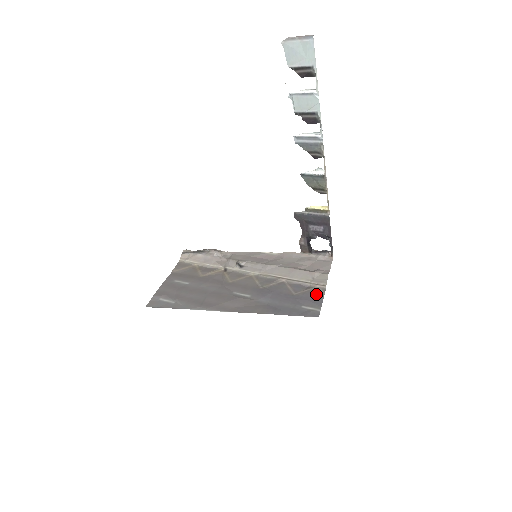
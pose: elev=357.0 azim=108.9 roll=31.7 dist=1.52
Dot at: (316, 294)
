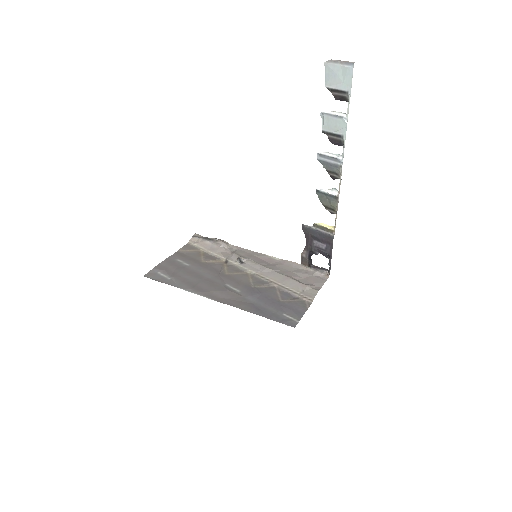
Dot at: (300, 306)
